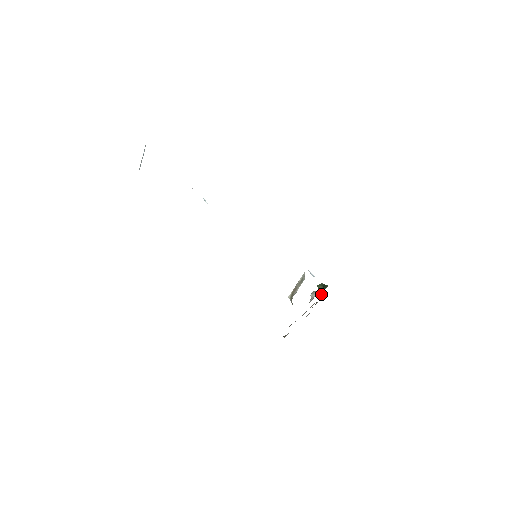
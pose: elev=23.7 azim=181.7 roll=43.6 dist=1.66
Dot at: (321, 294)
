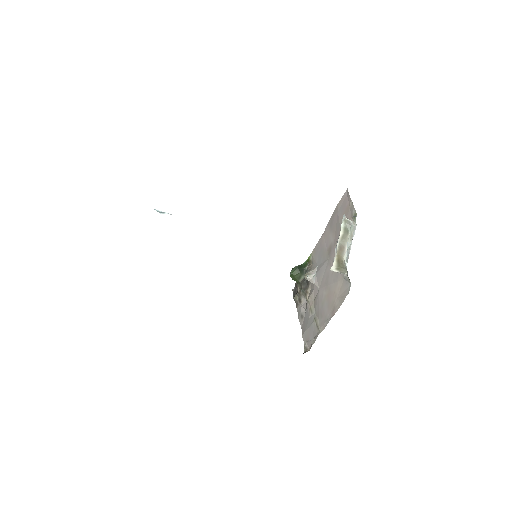
Dot at: (301, 279)
